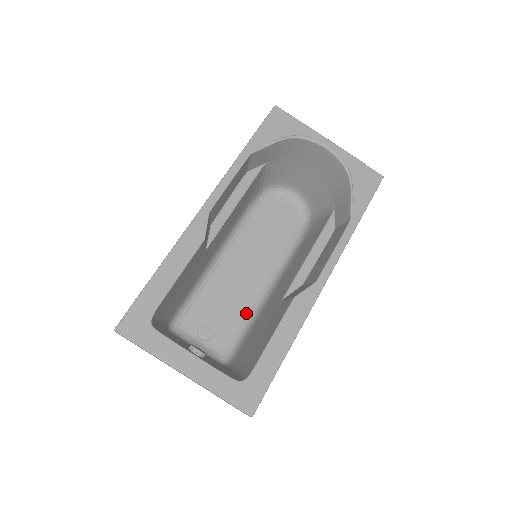
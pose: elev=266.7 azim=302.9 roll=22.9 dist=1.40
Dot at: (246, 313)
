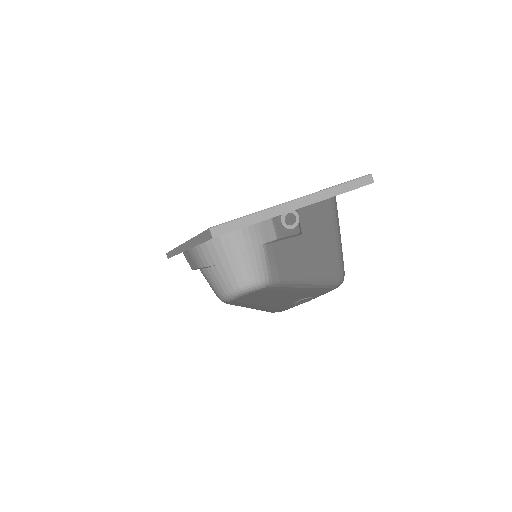
Dot at: (309, 289)
